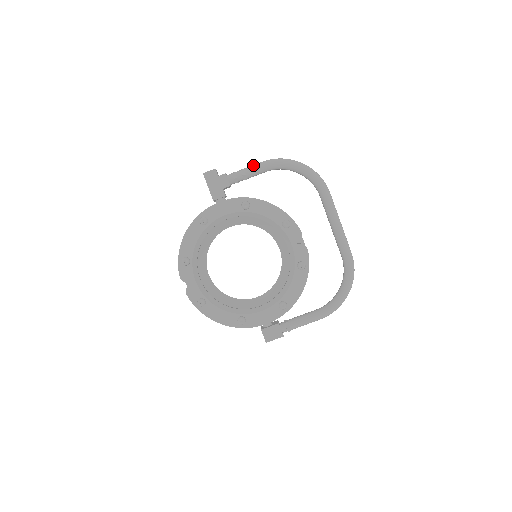
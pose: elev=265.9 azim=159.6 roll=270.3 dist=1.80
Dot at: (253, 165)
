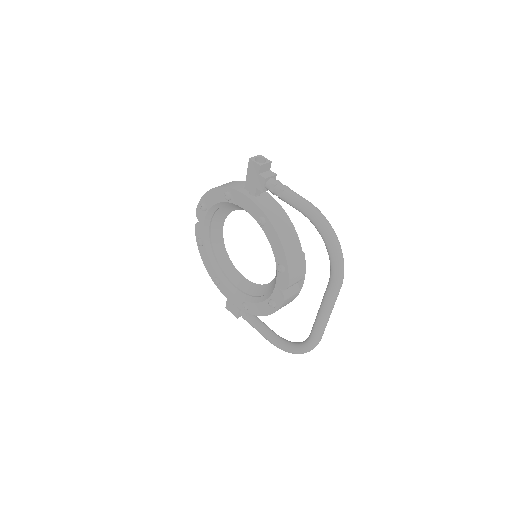
Dot at: (294, 196)
